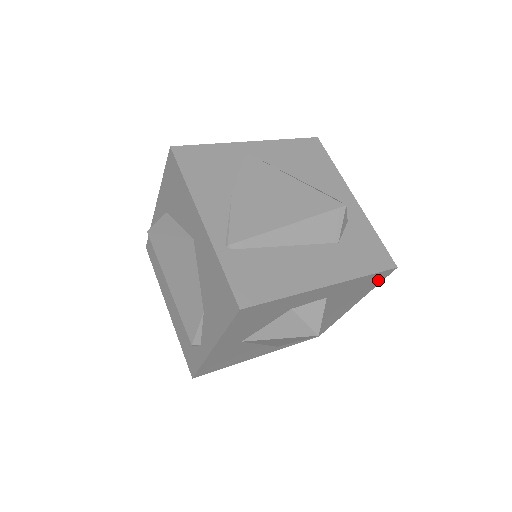
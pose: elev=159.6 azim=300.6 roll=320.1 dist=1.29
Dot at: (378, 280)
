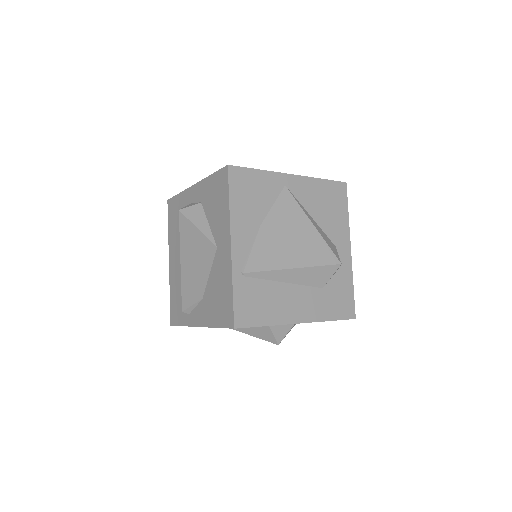
Dot at: occluded
